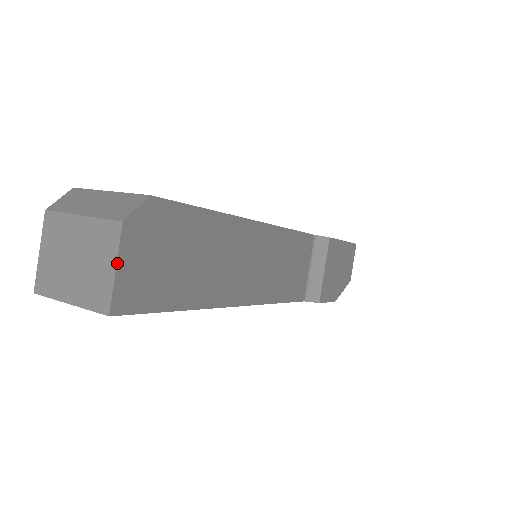
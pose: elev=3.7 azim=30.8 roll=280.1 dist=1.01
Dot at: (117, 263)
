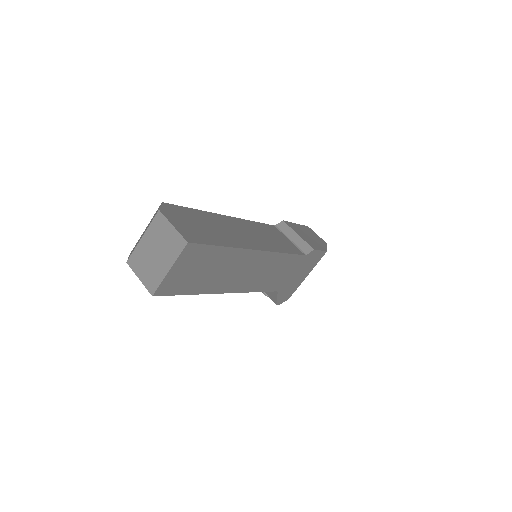
Dot at: (171, 224)
